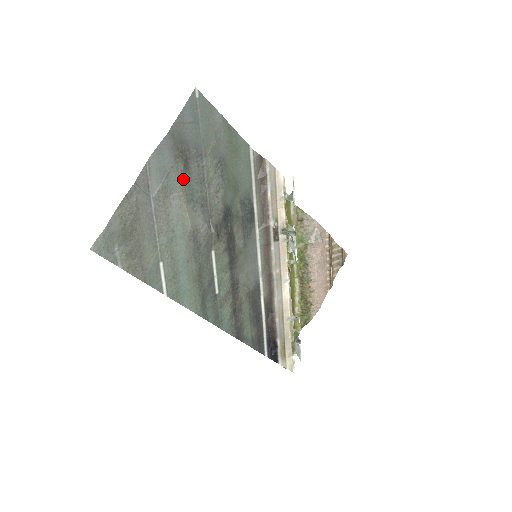
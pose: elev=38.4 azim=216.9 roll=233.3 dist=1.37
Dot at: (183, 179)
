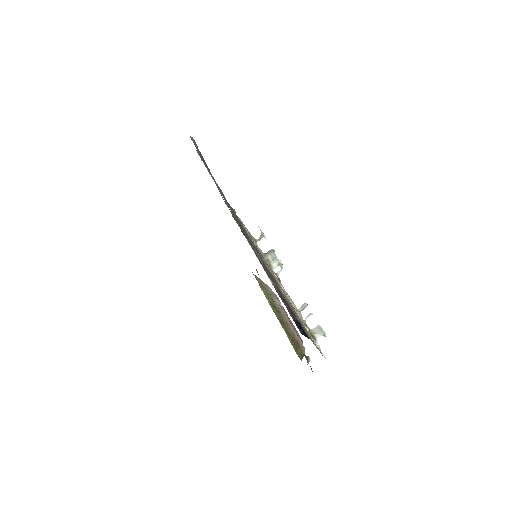
Dot at: occluded
